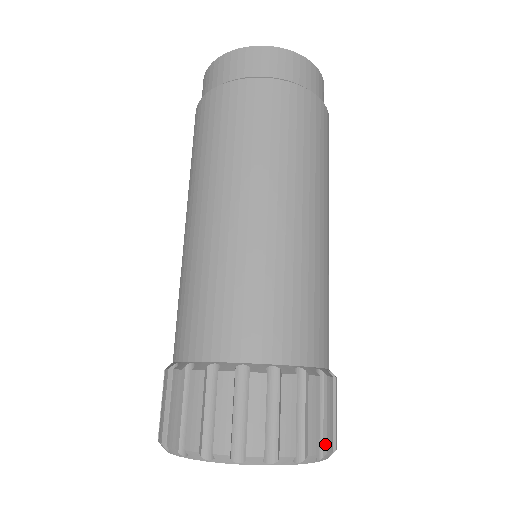
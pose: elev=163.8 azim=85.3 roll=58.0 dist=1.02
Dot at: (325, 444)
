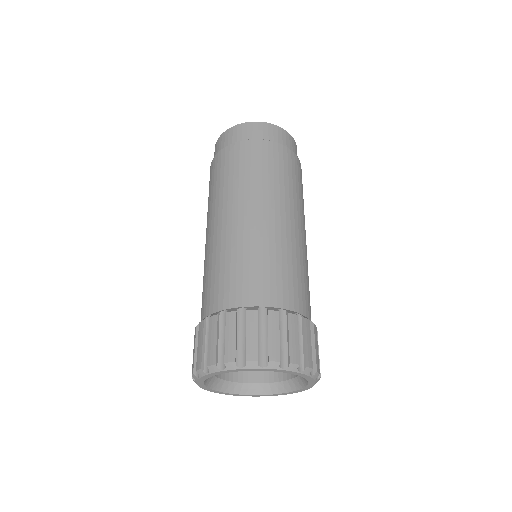
Dot at: occluded
